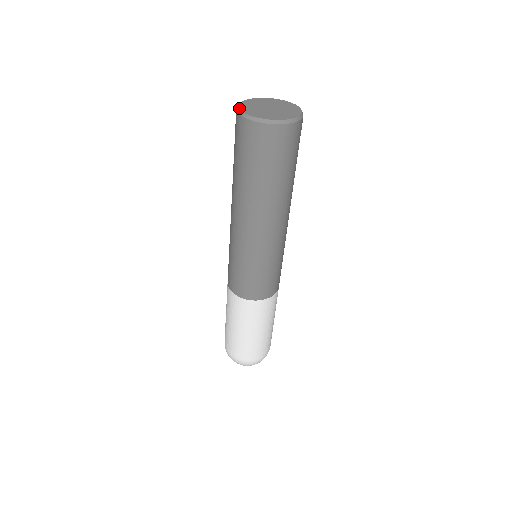
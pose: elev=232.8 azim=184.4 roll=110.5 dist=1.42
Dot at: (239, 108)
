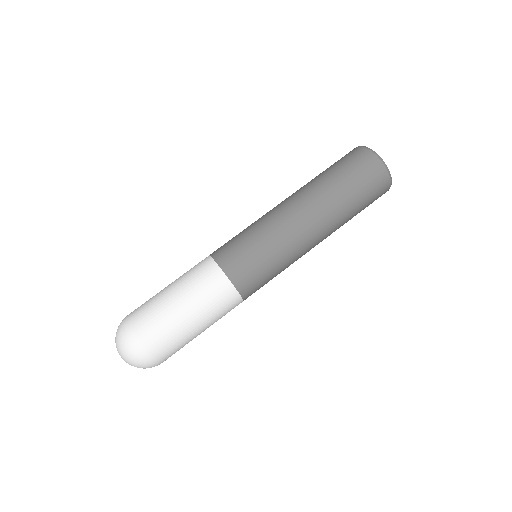
Dot at: (364, 146)
